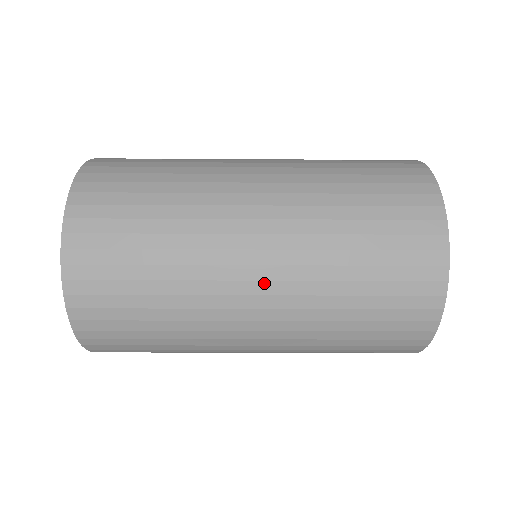
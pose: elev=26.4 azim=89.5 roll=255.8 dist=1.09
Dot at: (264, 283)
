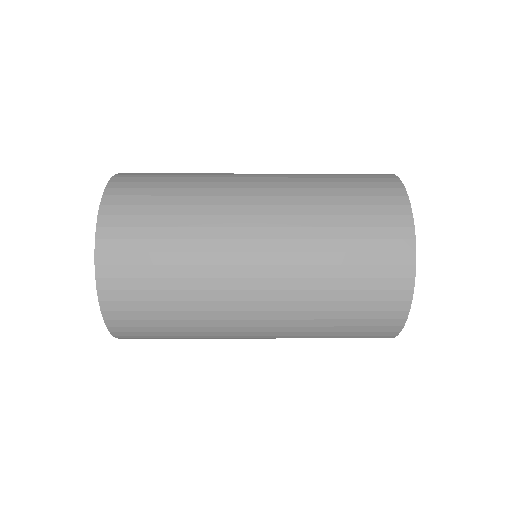
Dot at: (262, 303)
